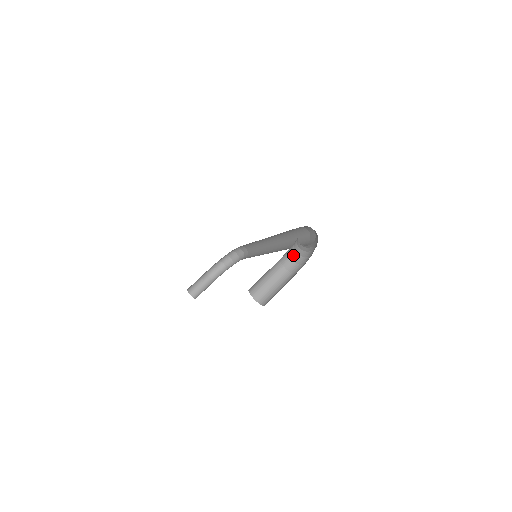
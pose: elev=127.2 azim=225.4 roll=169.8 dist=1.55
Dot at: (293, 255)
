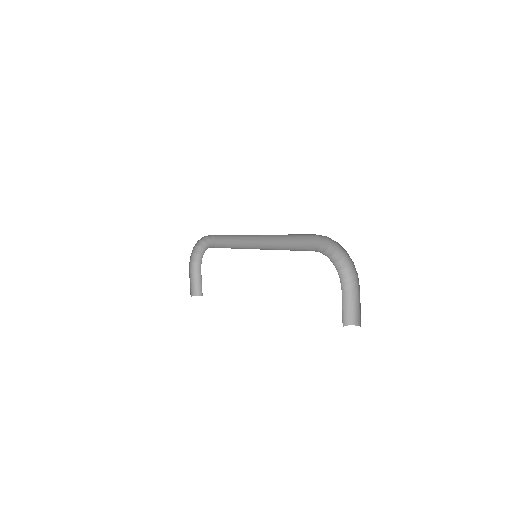
Dot at: (340, 275)
